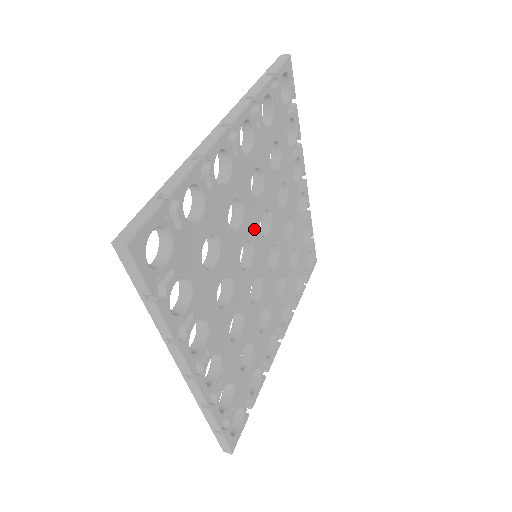
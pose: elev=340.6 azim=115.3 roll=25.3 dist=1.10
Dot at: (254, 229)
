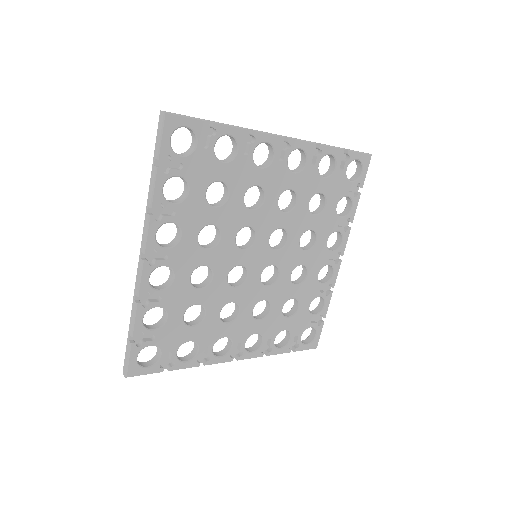
Dot at: (265, 228)
